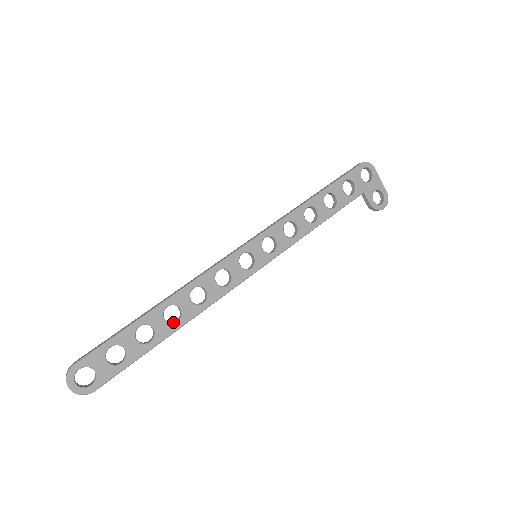
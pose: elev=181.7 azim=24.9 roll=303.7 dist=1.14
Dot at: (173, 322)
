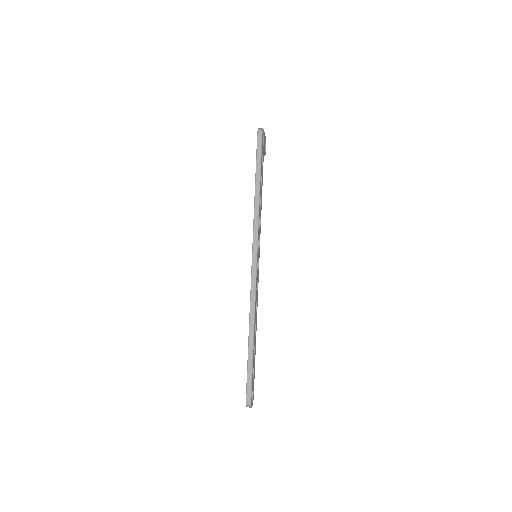
Dot at: occluded
